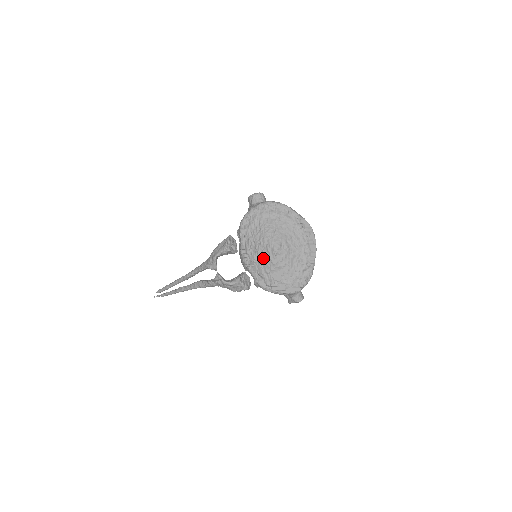
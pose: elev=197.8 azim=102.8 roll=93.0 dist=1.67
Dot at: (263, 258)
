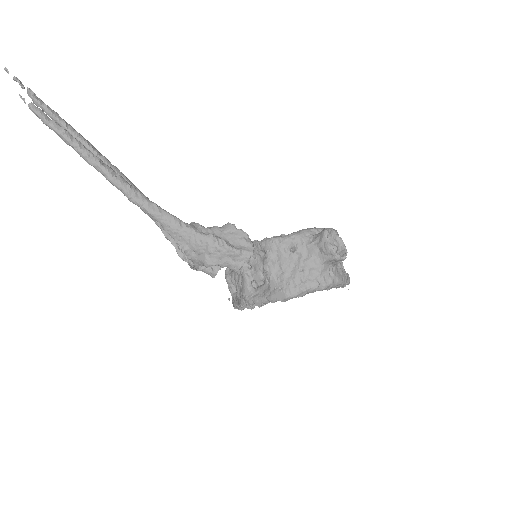
Dot at: occluded
